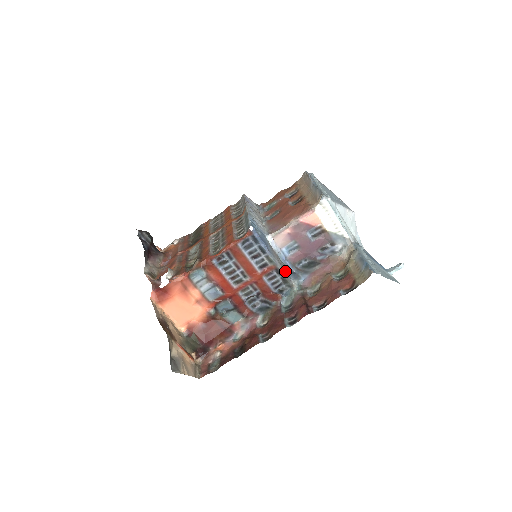
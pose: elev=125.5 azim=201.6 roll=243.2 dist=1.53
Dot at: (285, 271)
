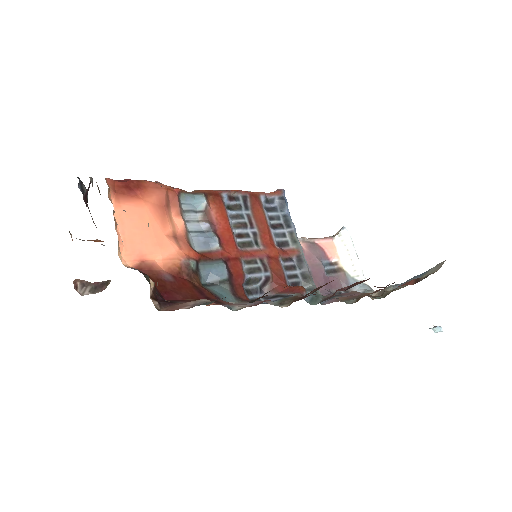
Dot at: (305, 271)
